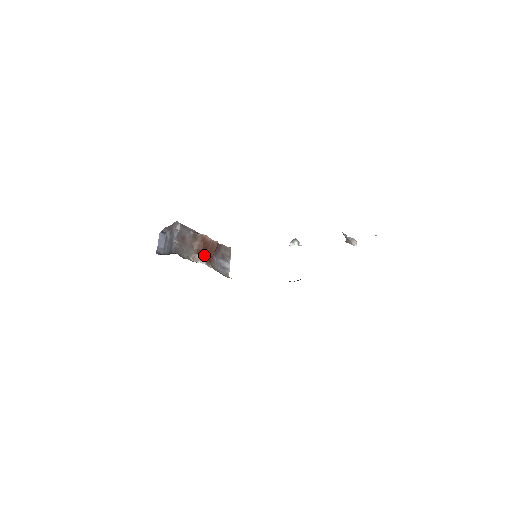
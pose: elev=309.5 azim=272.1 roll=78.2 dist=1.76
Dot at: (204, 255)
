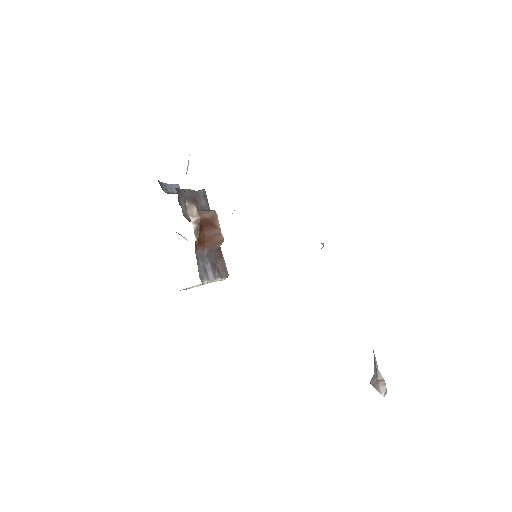
Dot at: (200, 230)
